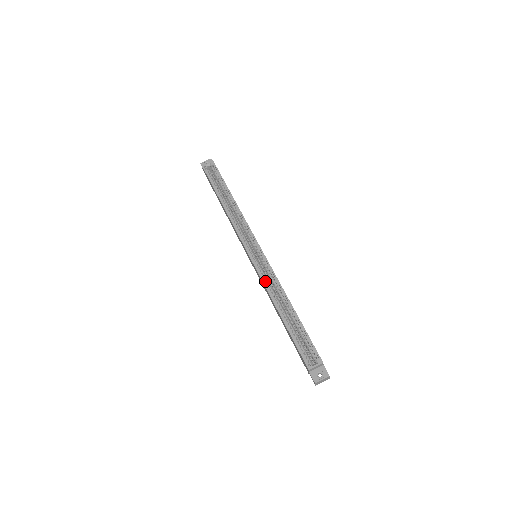
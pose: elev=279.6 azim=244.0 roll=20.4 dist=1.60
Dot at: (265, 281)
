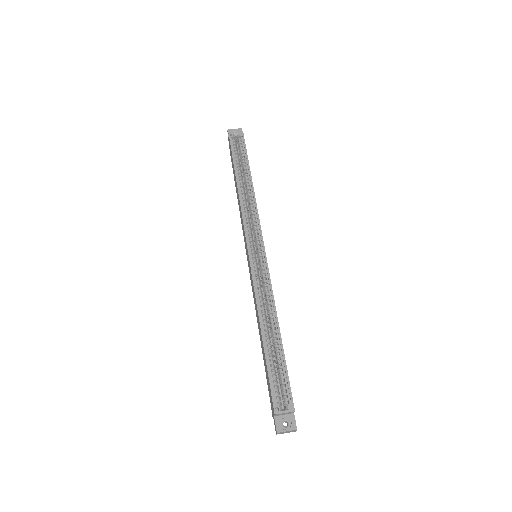
Dot at: (257, 289)
